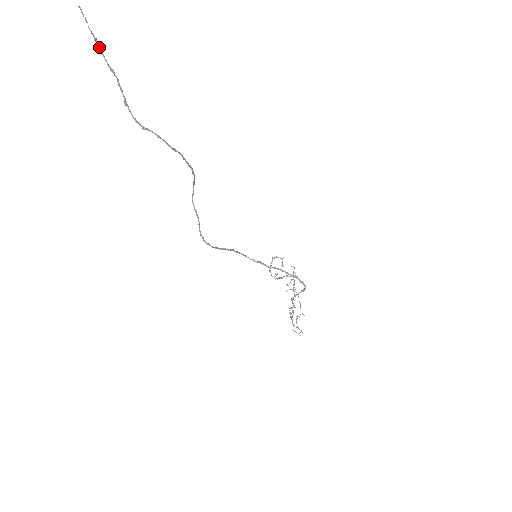
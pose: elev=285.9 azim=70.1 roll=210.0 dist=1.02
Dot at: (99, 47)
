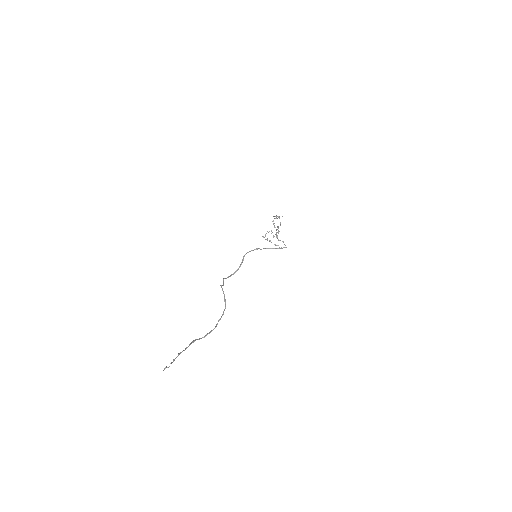
Dot at: (180, 353)
